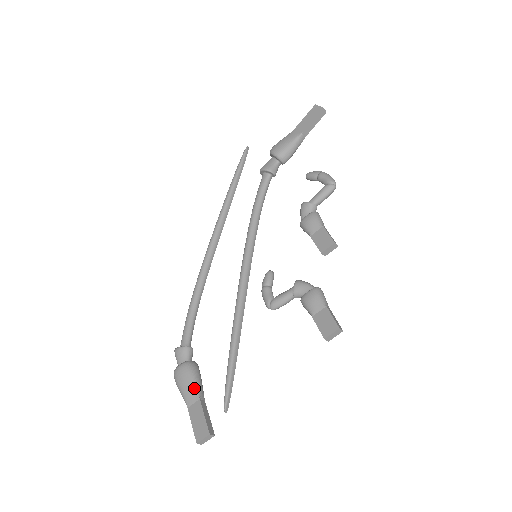
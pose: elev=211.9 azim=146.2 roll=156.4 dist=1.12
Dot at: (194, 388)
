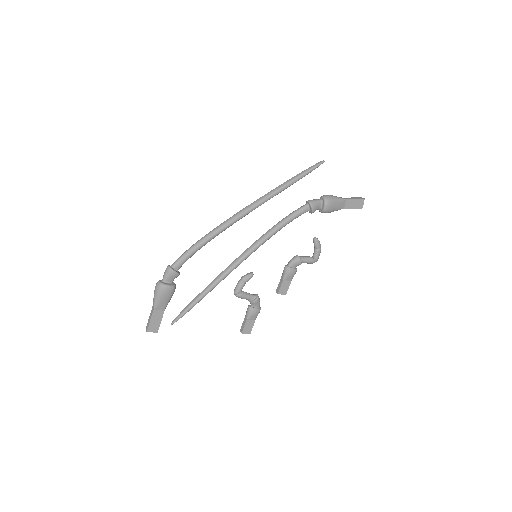
Dot at: (167, 304)
